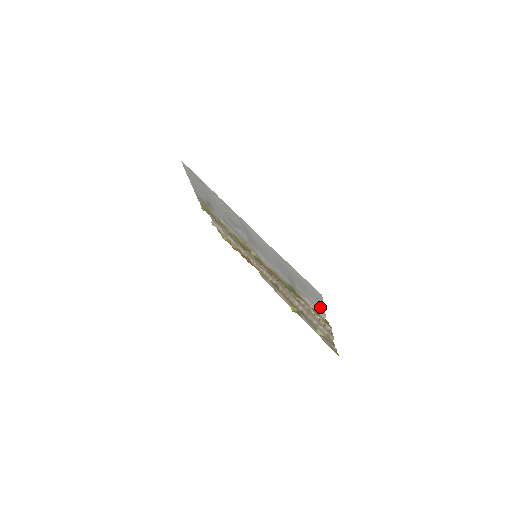
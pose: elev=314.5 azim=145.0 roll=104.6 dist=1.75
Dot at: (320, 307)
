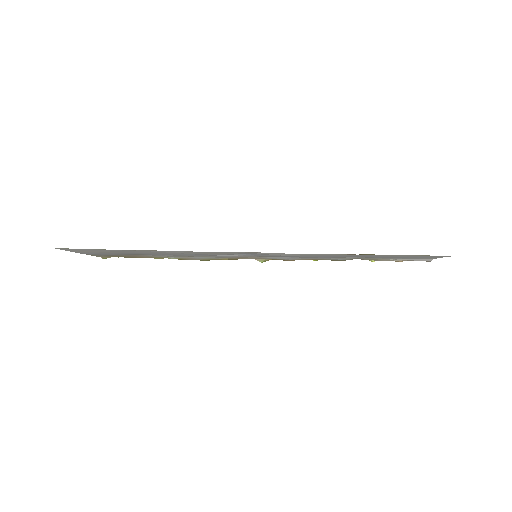
Dot at: (428, 258)
